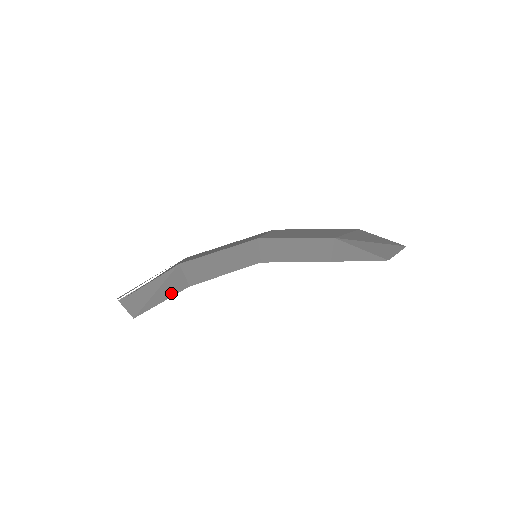
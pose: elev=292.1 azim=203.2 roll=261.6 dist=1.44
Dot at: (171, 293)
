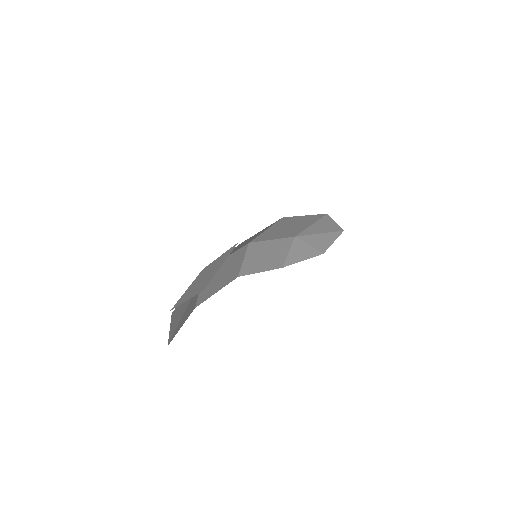
Dot at: (188, 314)
